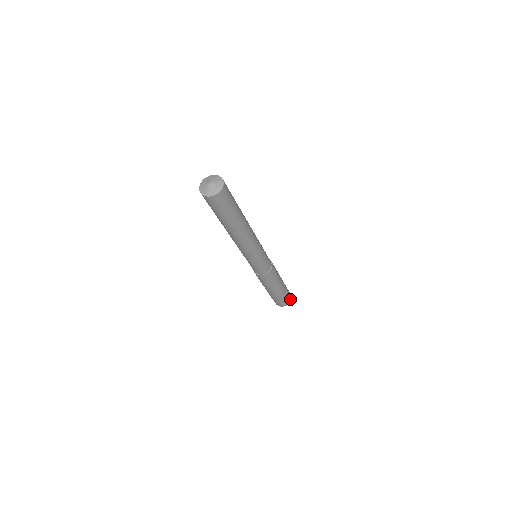
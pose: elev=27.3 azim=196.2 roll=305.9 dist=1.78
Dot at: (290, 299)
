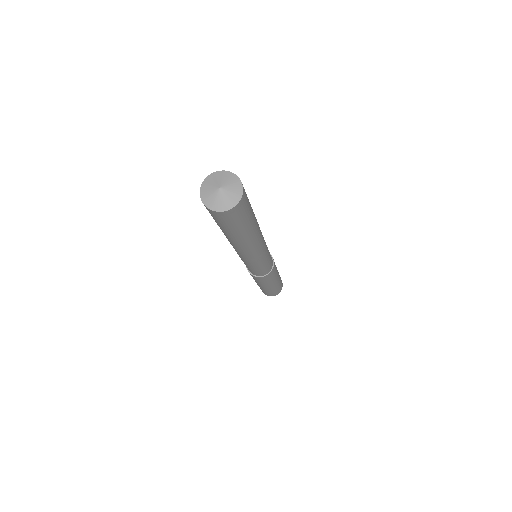
Dot at: (279, 291)
